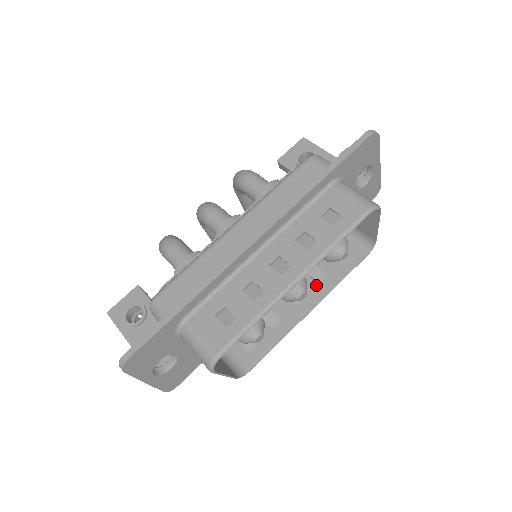
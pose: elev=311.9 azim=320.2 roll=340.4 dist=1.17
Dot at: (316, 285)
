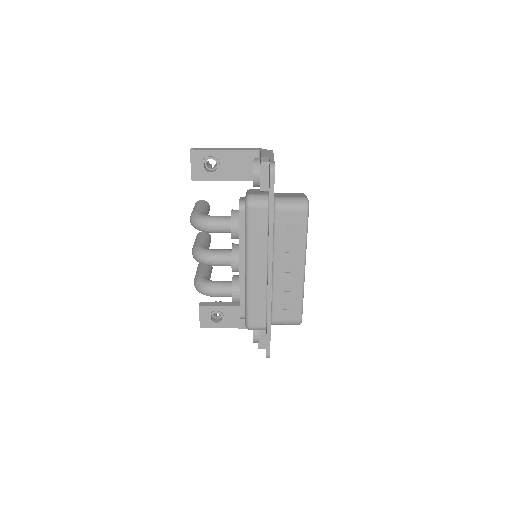
Dot at: occluded
